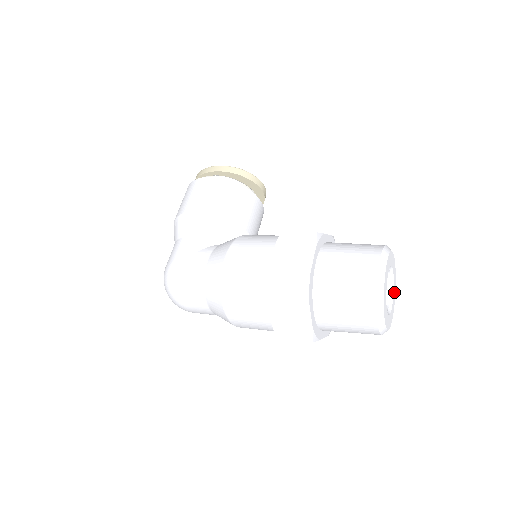
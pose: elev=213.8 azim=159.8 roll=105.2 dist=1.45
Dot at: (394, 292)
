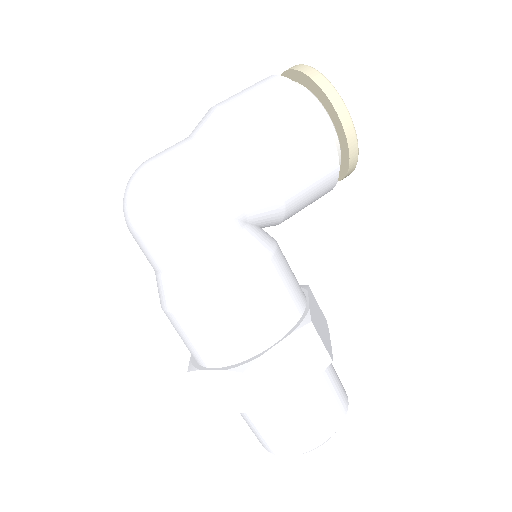
Dot at: occluded
